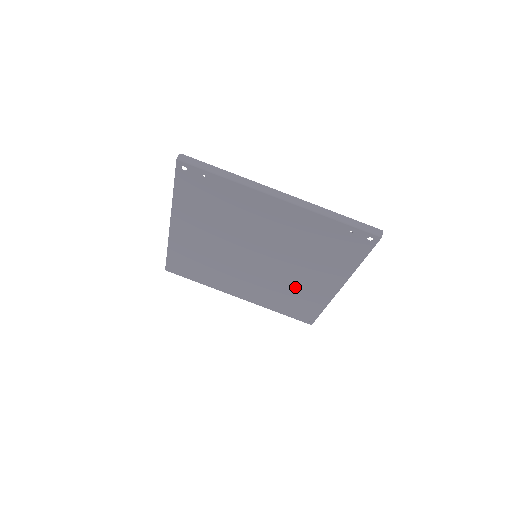
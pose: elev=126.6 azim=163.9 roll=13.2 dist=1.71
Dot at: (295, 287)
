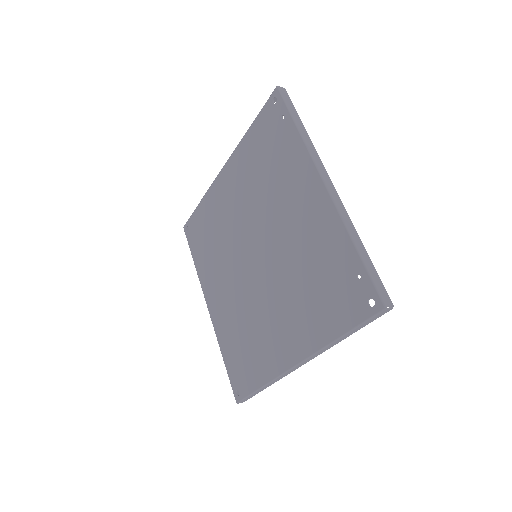
Dot at: (259, 328)
